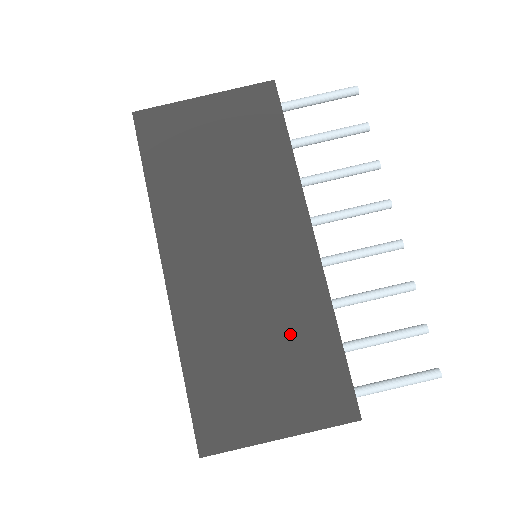
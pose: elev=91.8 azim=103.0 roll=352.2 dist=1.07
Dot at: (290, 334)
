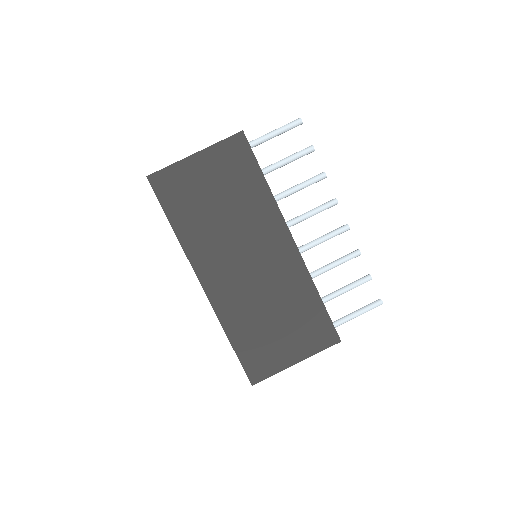
Dot at: (290, 303)
